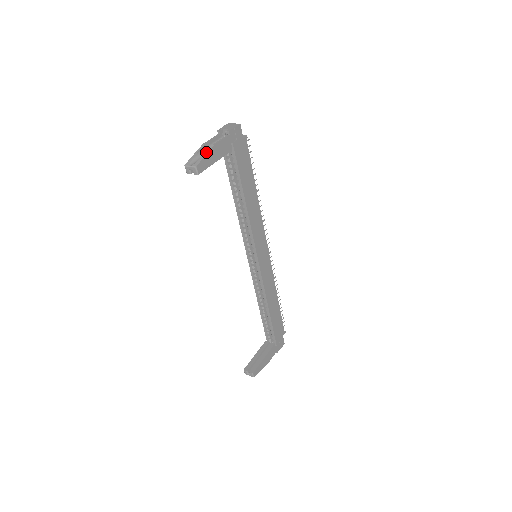
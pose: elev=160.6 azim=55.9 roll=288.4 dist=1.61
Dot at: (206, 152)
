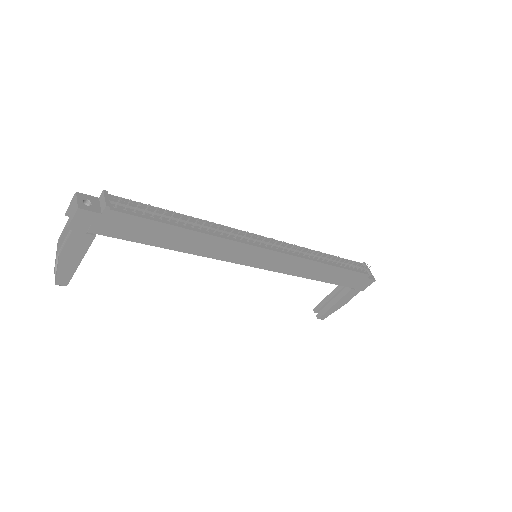
Dot at: (57, 264)
